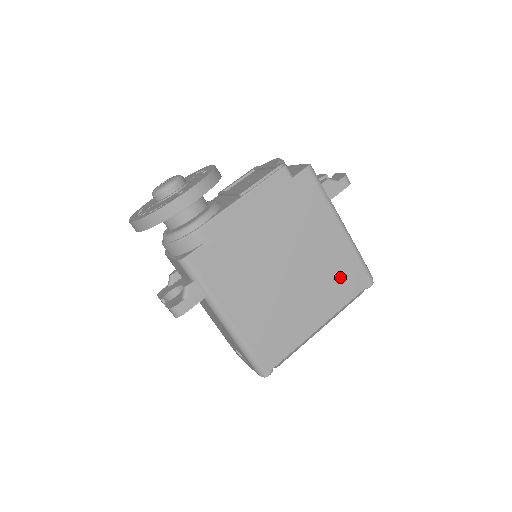
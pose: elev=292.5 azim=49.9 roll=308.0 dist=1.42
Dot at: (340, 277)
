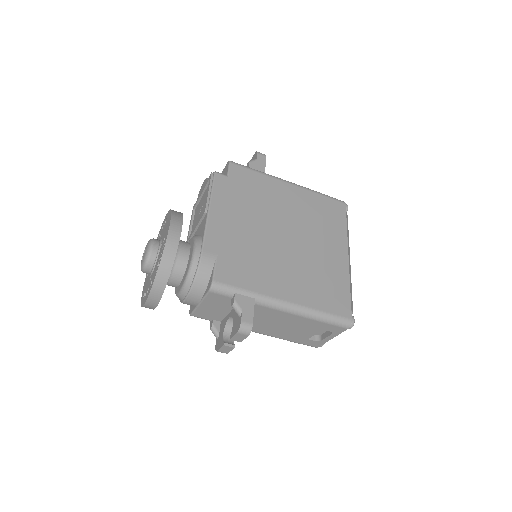
Dot at: (324, 215)
